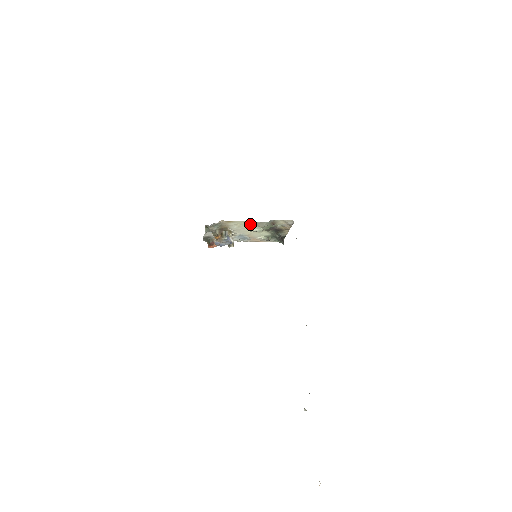
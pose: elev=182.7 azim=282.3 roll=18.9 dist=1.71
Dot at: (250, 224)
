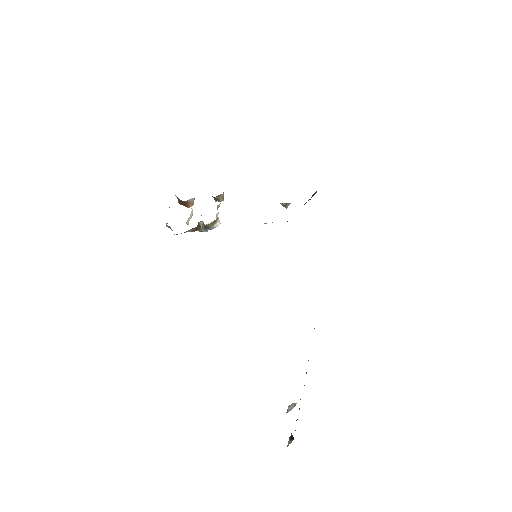
Dot at: occluded
